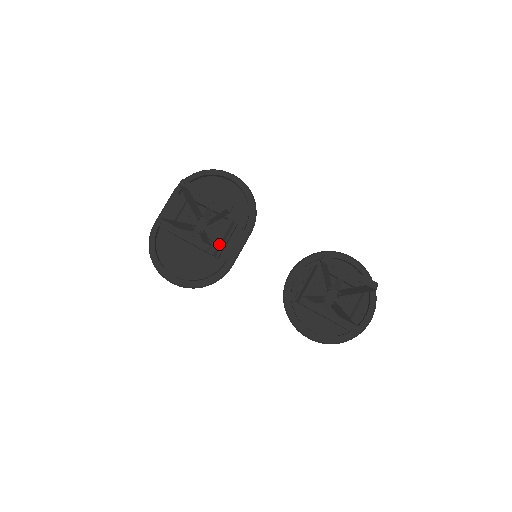
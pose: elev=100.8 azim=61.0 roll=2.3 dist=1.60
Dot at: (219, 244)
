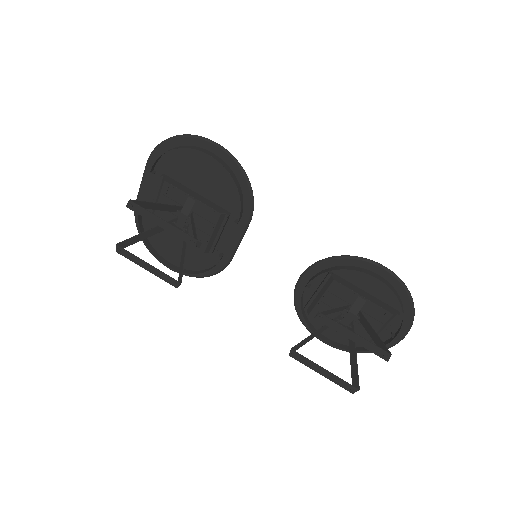
Dot at: (209, 241)
